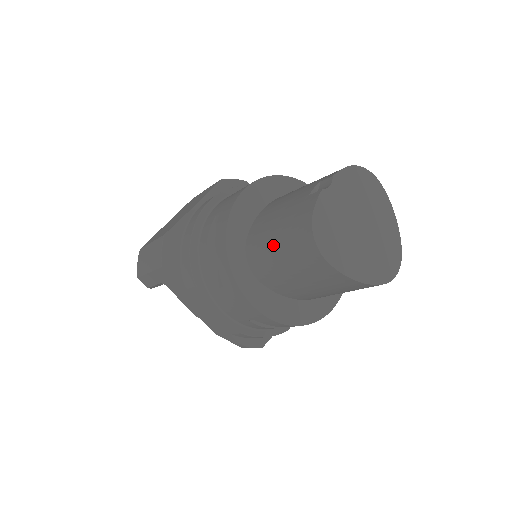
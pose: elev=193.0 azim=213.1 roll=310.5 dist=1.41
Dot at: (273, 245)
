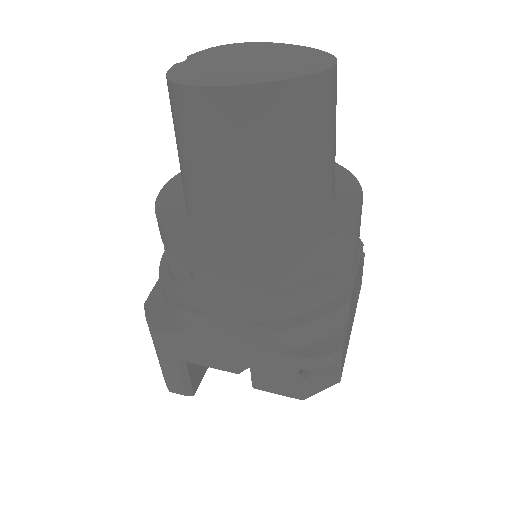
Dot at: (182, 163)
